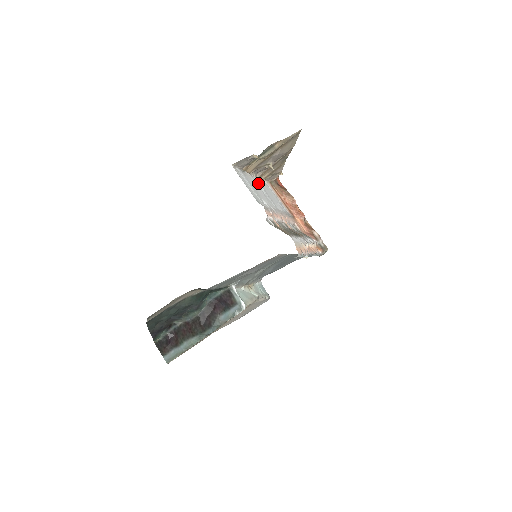
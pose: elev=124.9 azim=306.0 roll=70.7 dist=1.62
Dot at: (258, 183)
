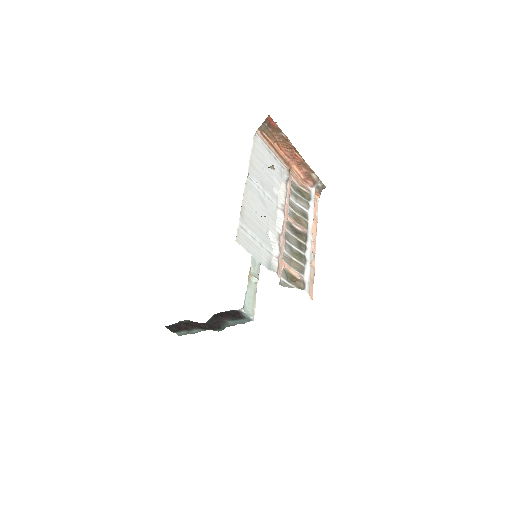
Dot at: (254, 184)
